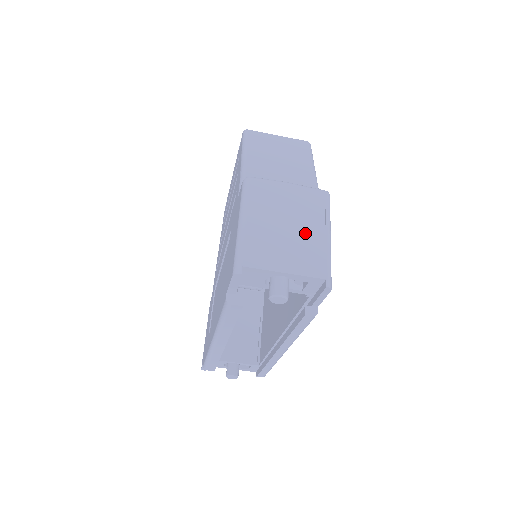
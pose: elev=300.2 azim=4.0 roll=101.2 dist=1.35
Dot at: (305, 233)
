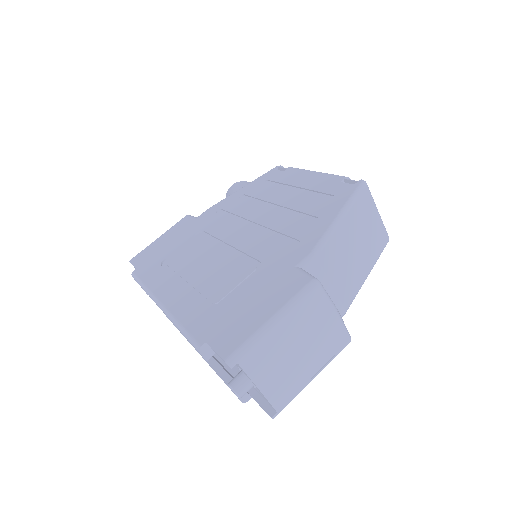
Dot at: (303, 366)
